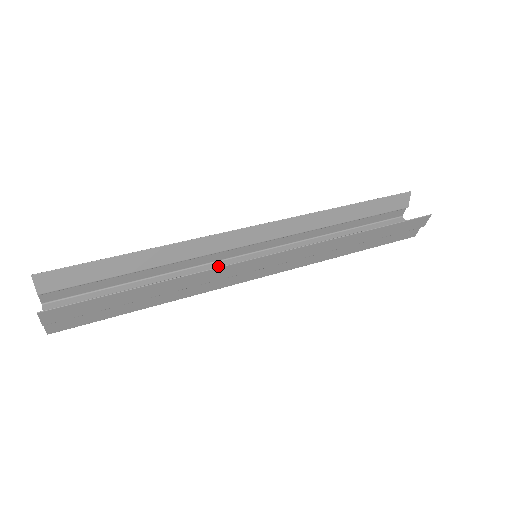
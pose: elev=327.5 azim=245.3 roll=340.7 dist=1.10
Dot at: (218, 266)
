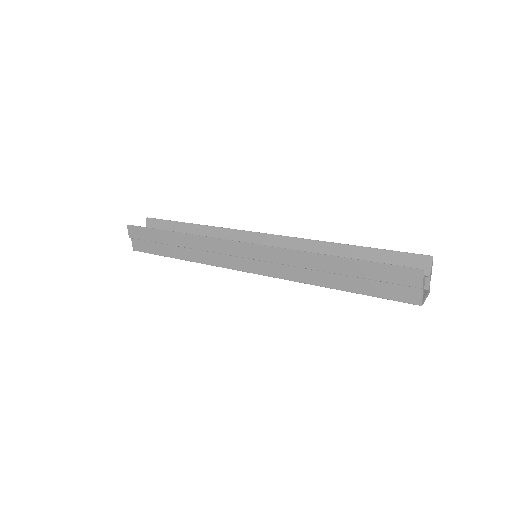
Dot at: occluded
